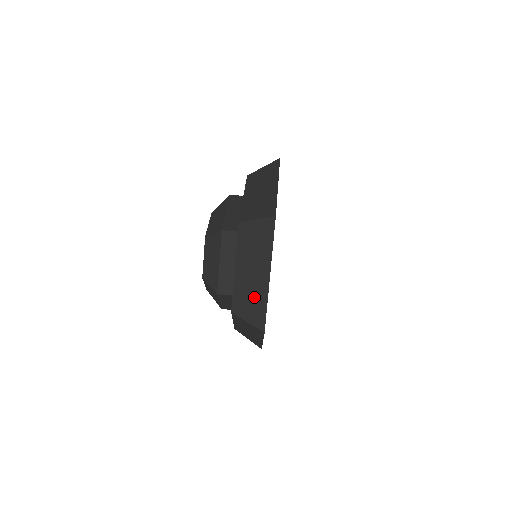
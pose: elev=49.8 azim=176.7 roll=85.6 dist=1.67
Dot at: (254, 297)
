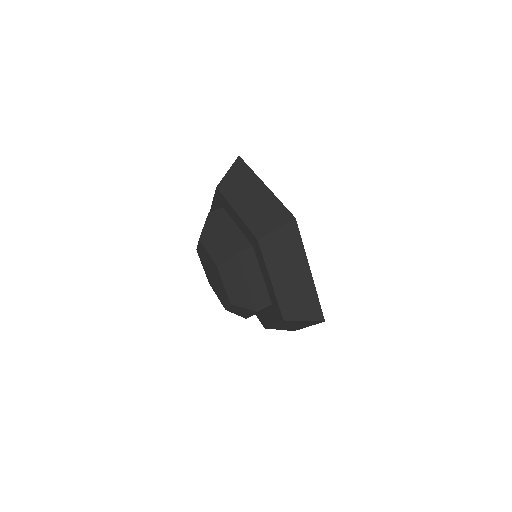
Dot at: (302, 297)
